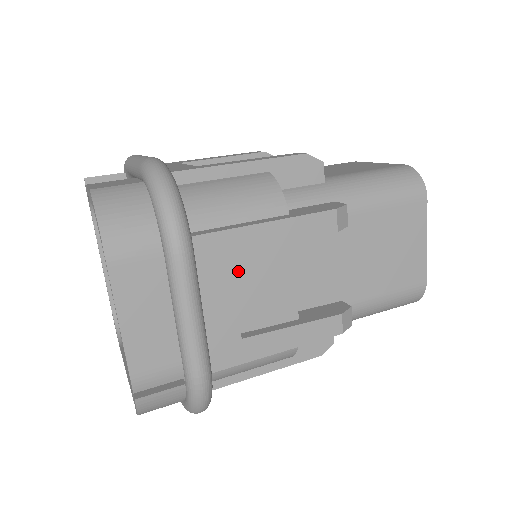
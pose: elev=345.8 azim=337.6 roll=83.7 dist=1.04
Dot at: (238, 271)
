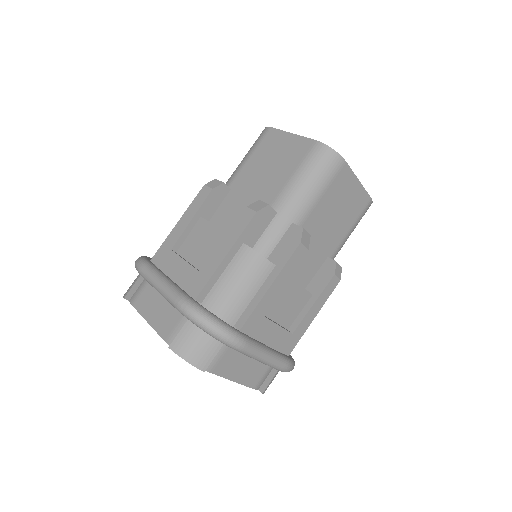
Dot at: (185, 253)
